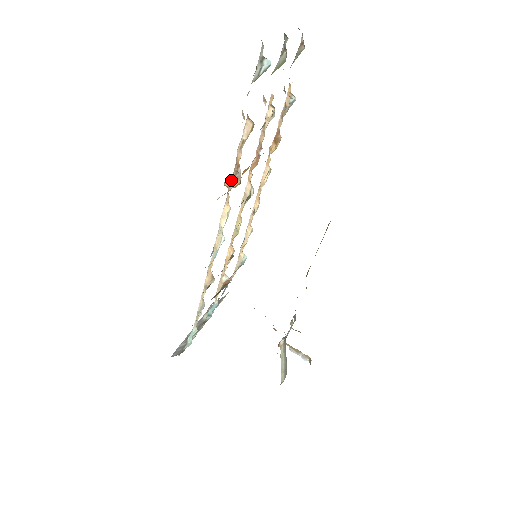
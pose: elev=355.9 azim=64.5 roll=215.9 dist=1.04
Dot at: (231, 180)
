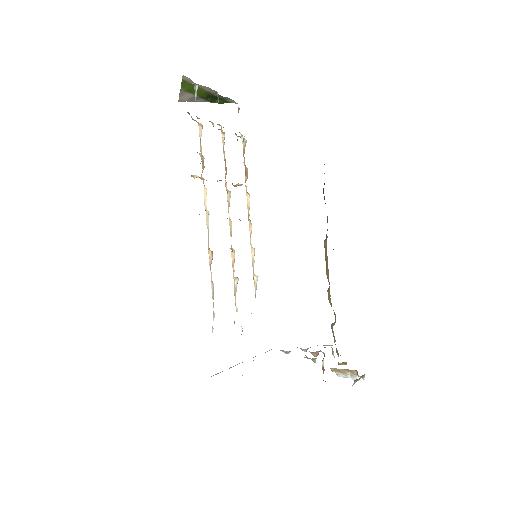
Dot at: (202, 170)
